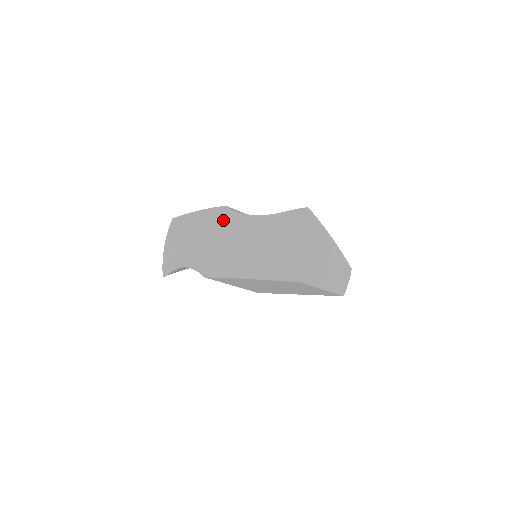
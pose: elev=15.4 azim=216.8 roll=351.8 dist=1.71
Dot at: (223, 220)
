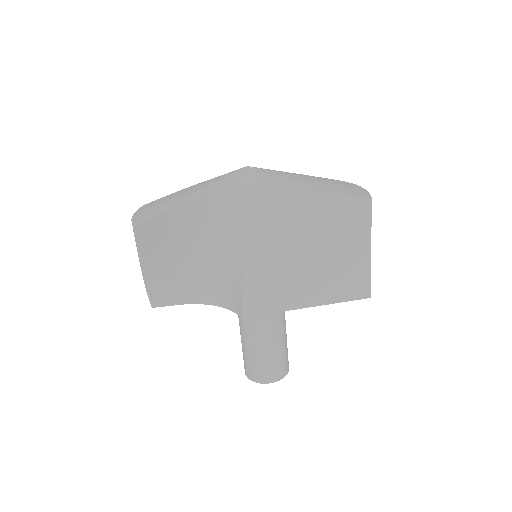
Dot at: occluded
